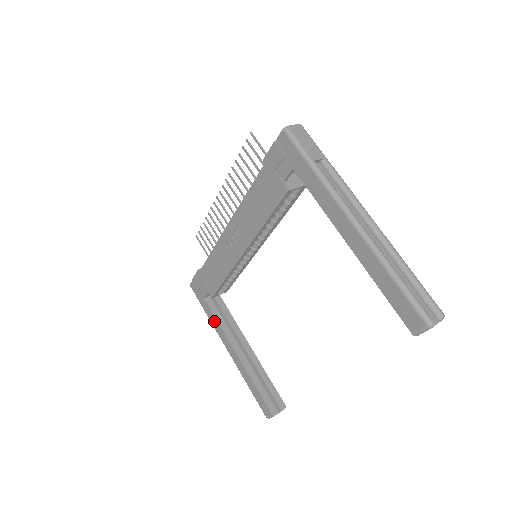
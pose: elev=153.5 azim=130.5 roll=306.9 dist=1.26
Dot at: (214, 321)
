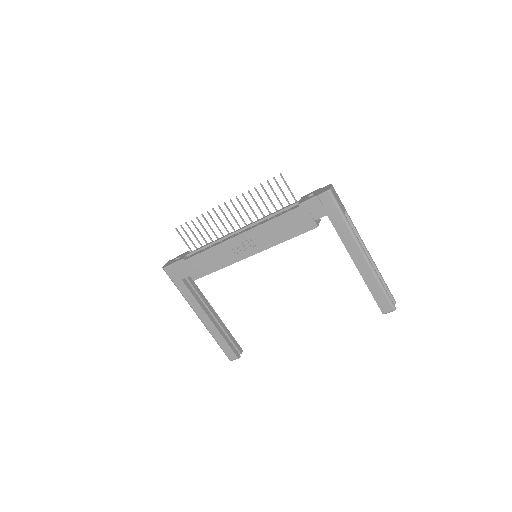
Dot at: (189, 297)
